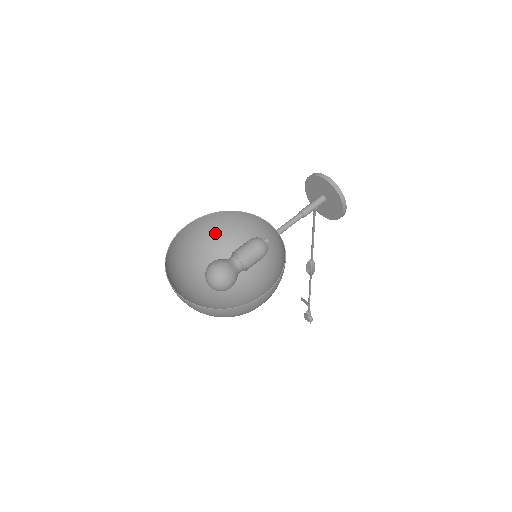
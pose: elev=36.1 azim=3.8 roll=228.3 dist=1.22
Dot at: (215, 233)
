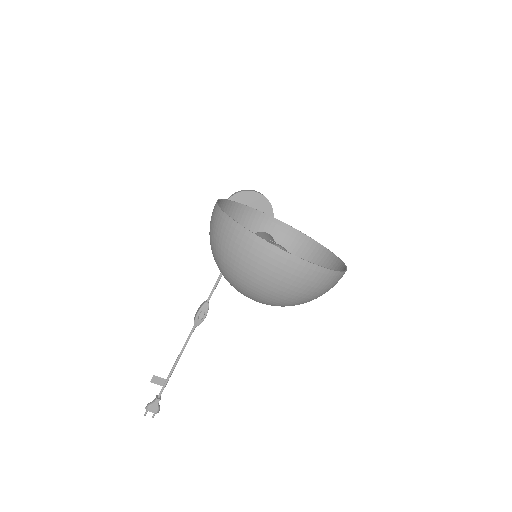
Dot at: occluded
